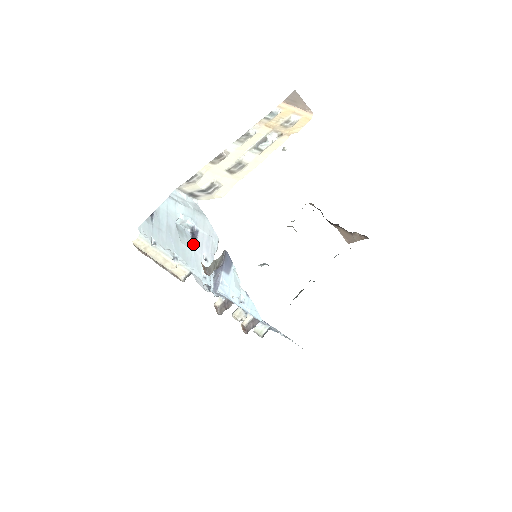
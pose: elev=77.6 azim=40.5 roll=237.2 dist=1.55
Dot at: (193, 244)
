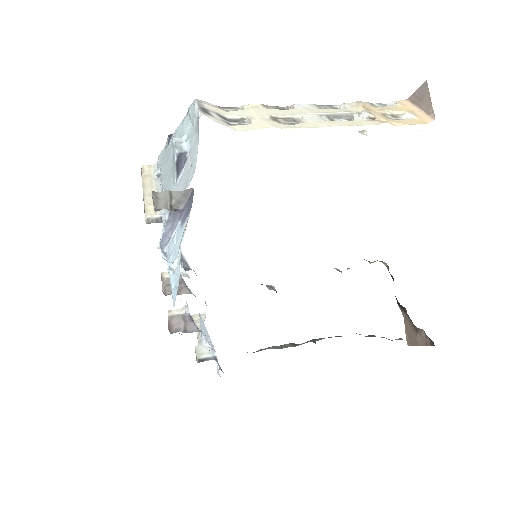
Dot at: (176, 176)
